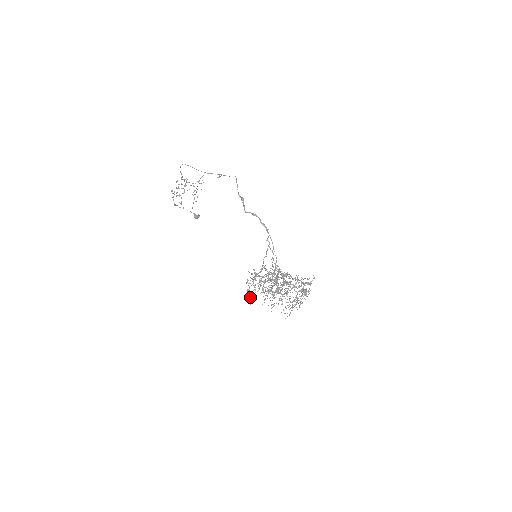
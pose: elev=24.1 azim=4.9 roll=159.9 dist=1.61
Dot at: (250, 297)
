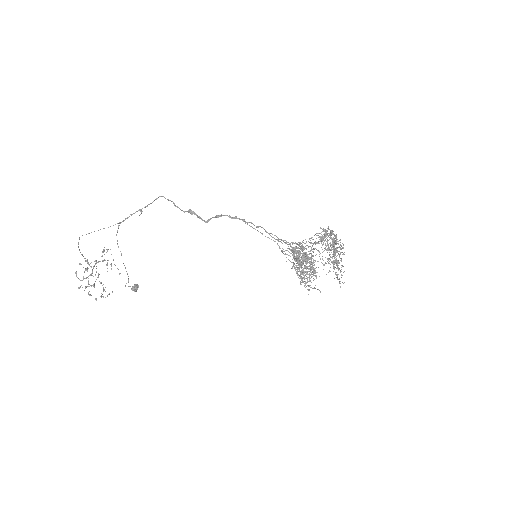
Dot at: occluded
